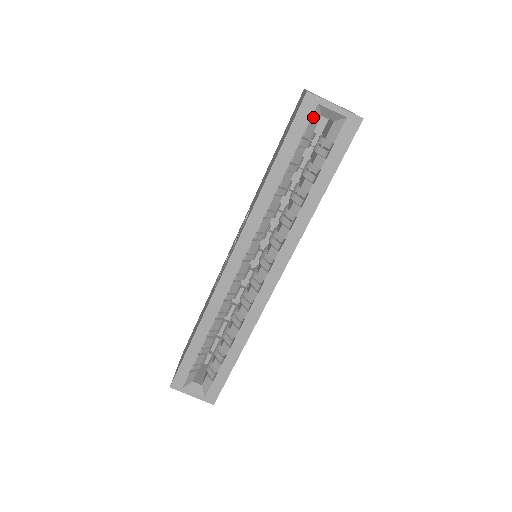
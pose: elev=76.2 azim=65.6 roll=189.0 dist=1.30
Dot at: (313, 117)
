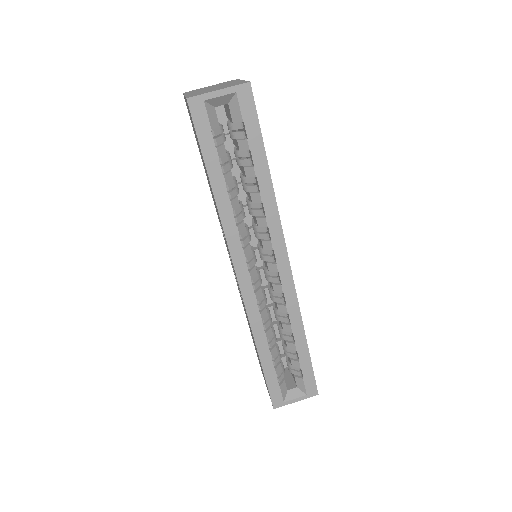
Dot at: (209, 115)
